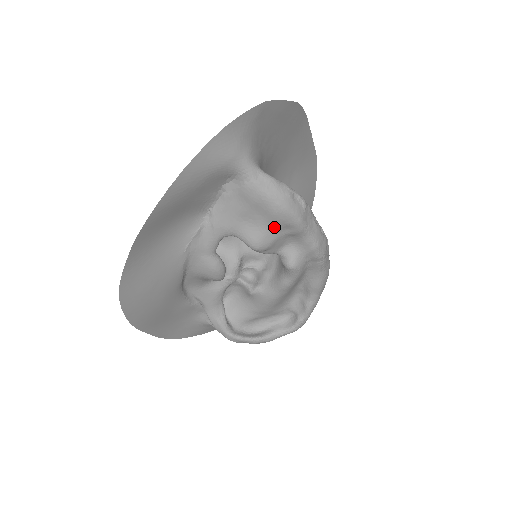
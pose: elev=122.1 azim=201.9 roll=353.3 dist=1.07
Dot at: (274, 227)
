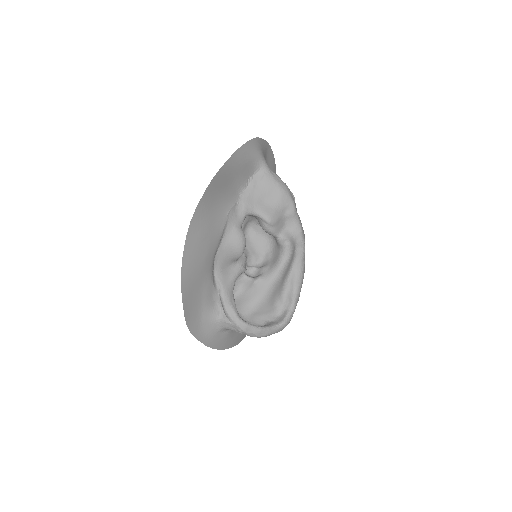
Dot at: (280, 206)
